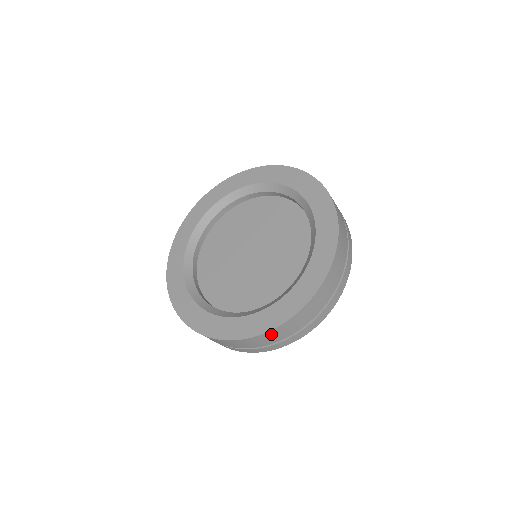
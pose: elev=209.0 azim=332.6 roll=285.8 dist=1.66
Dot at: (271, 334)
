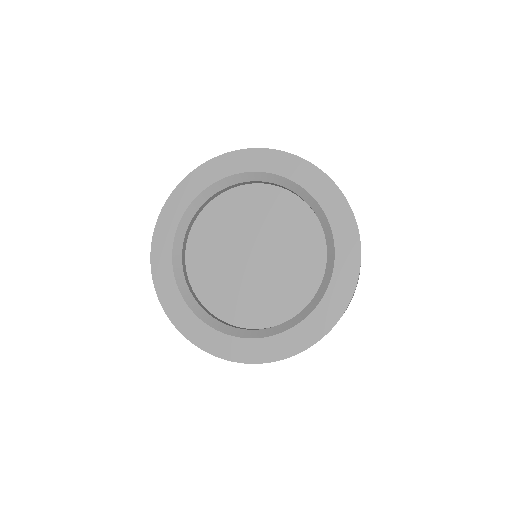
Dot at: occluded
